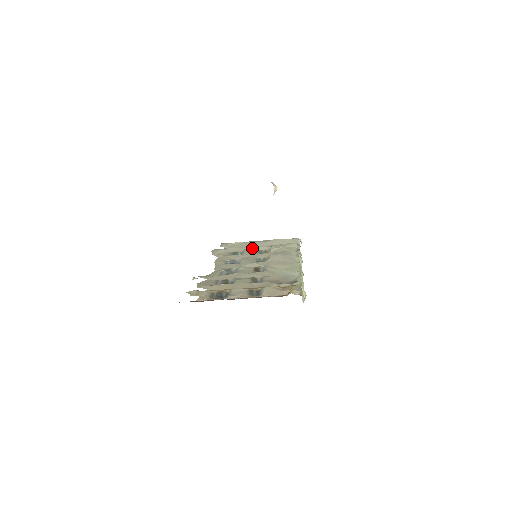
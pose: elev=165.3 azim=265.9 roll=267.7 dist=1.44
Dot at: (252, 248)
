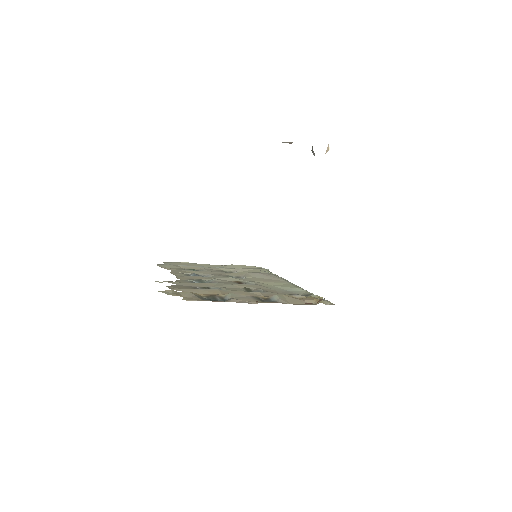
Dot at: (212, 267)
